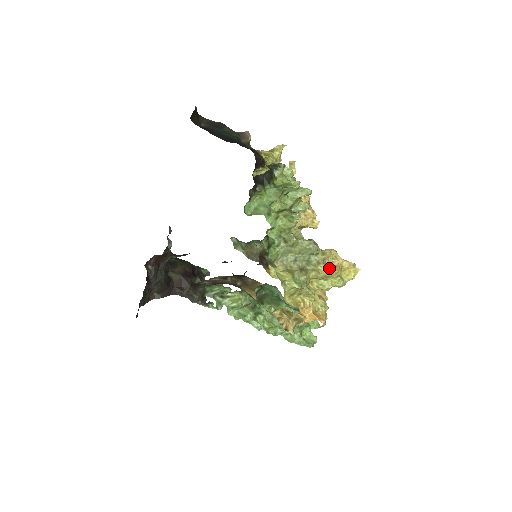
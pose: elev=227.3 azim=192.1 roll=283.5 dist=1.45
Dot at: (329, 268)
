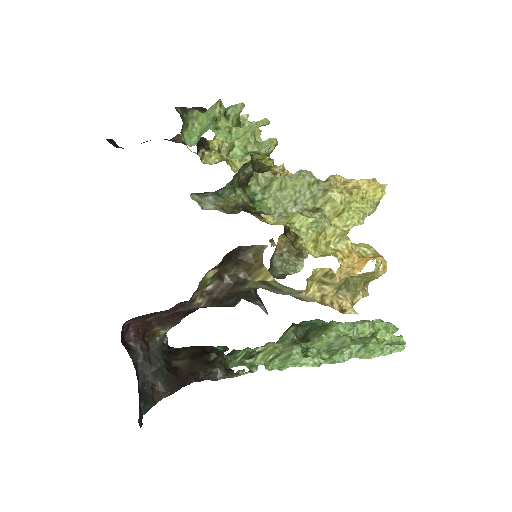
Dot at: (343, 190)
